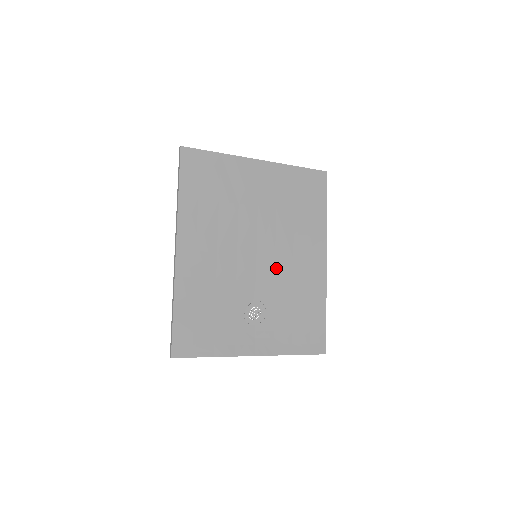
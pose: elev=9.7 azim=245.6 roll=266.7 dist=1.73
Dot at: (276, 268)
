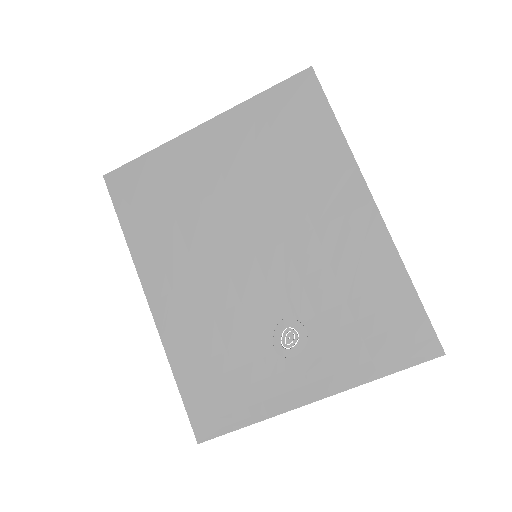
Dot at: (293, 257)
